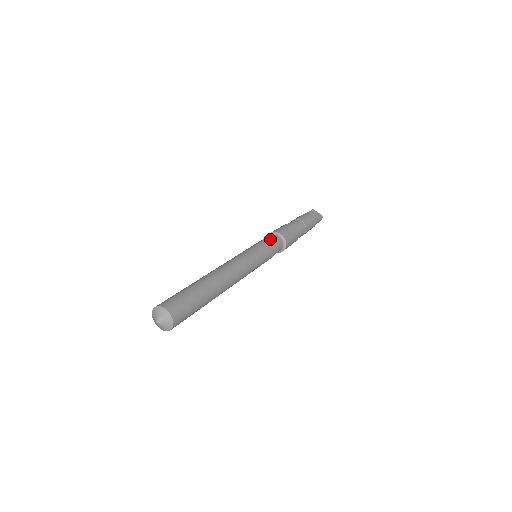
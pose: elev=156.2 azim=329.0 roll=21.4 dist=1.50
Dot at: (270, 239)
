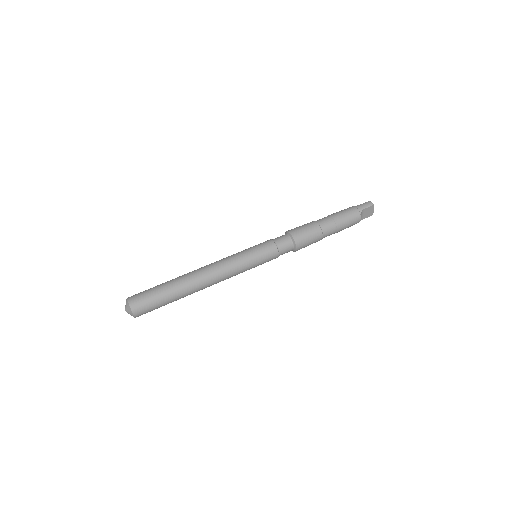
Dot at: (281, 250)
